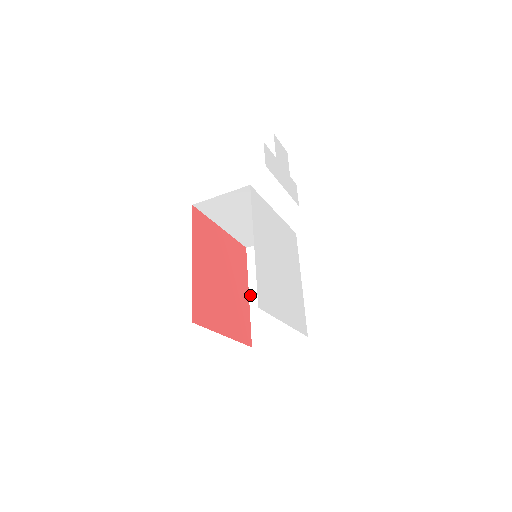
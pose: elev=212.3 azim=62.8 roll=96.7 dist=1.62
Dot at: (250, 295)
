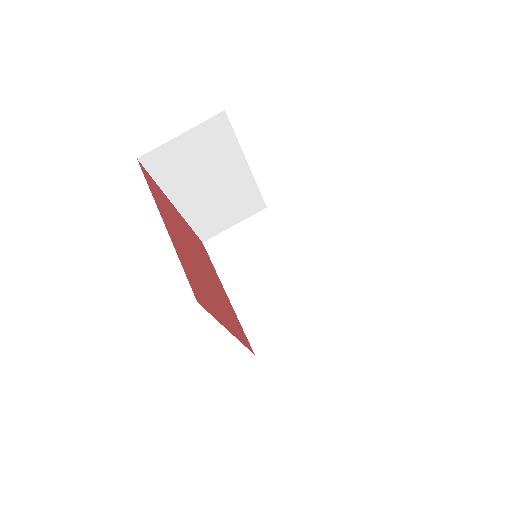
Dot at: occluded
